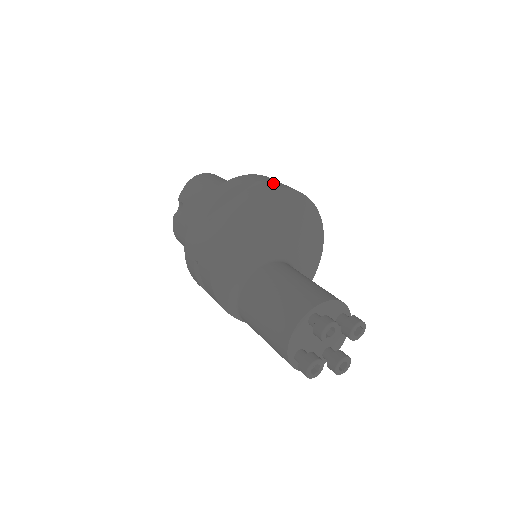
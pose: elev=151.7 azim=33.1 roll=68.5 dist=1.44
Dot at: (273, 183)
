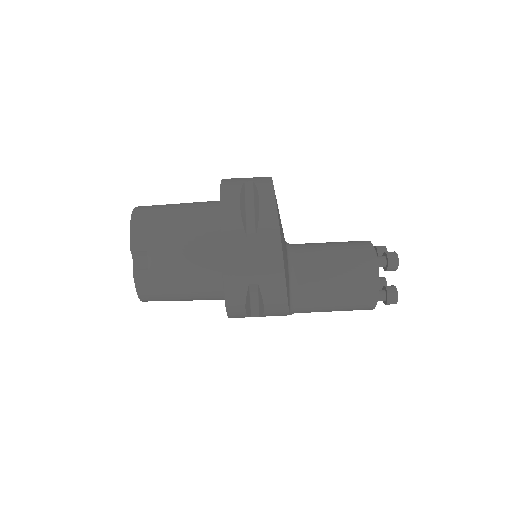
Dot at: (257, 178)
